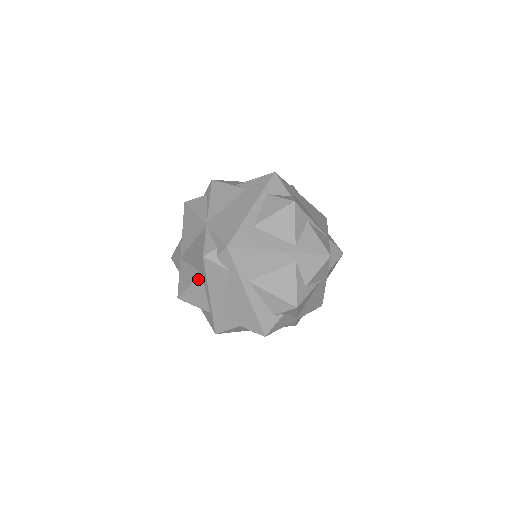
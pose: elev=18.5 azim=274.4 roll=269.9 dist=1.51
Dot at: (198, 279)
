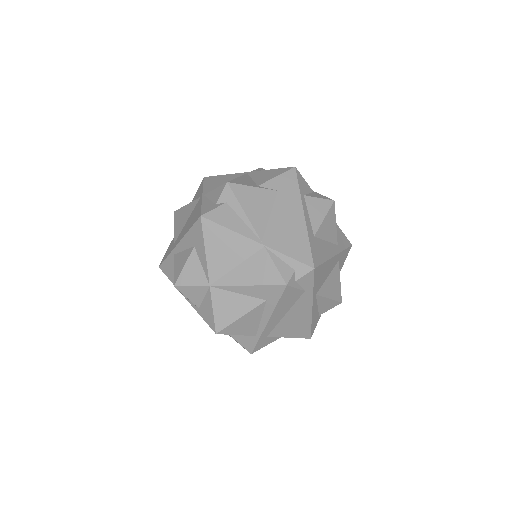
Dot at: (258, 307)
